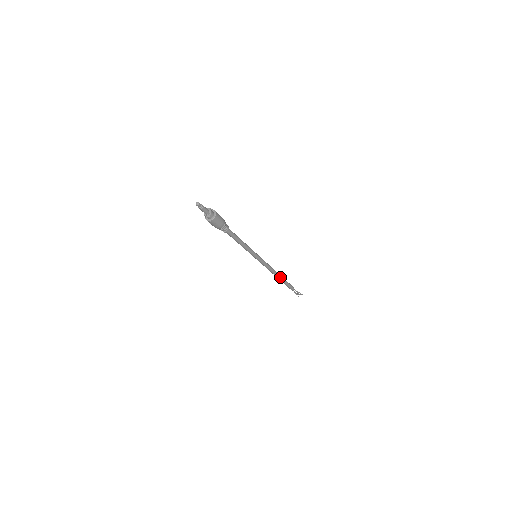
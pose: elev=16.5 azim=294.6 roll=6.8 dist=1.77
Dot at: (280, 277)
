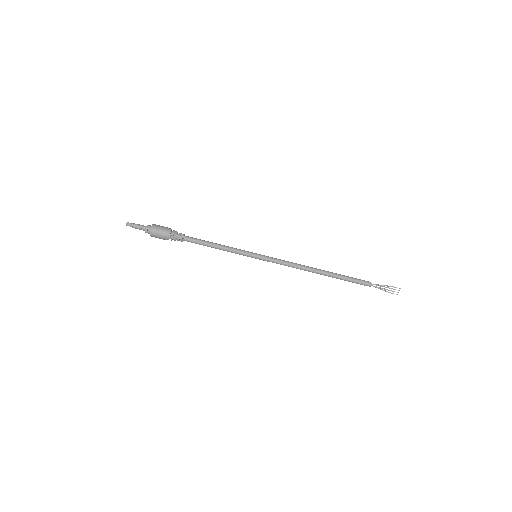
Dot at: (324, 272)
